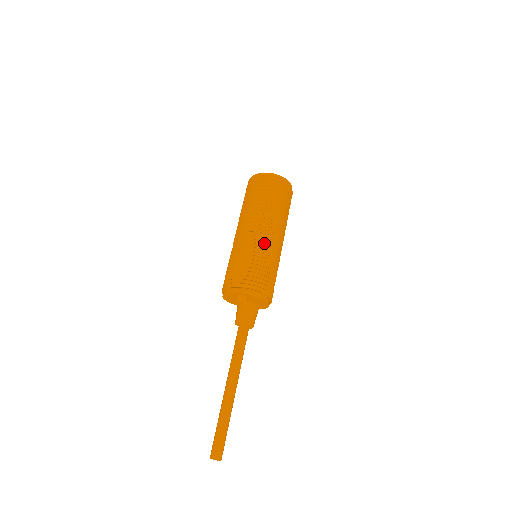
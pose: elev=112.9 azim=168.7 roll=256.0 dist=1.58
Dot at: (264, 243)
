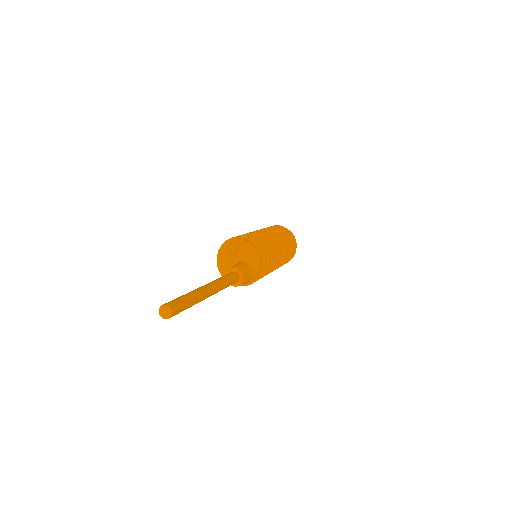
Dot at: occluded
